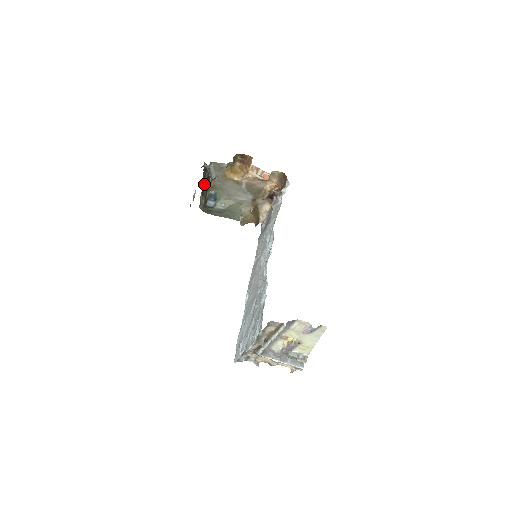
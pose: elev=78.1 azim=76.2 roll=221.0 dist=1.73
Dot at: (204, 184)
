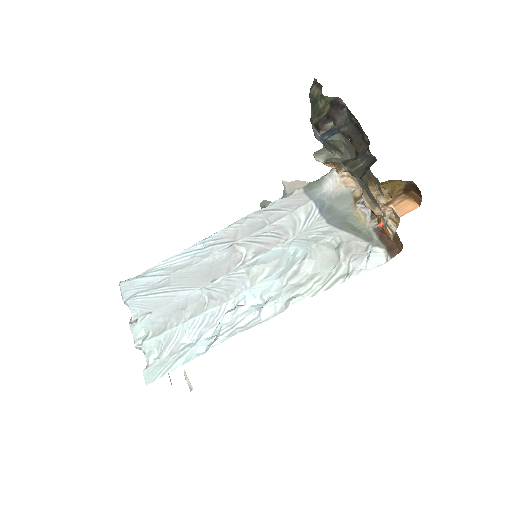
Dot at: occluded
